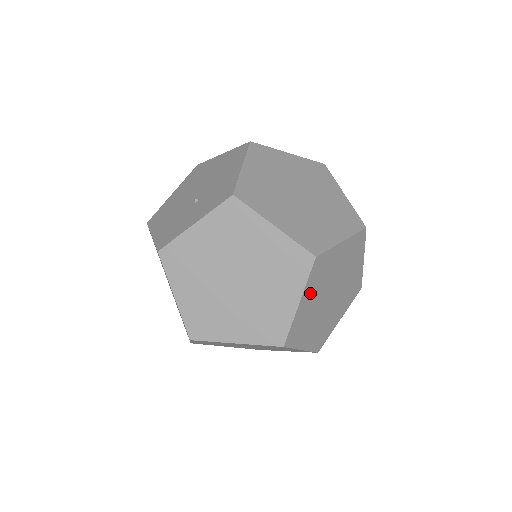
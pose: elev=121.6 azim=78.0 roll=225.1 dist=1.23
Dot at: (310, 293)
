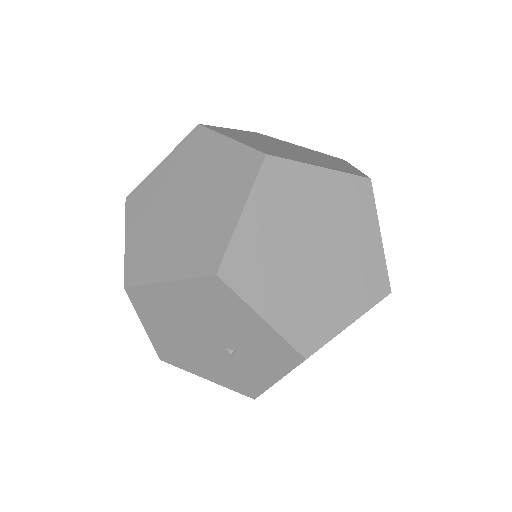
Dot at: occluded
